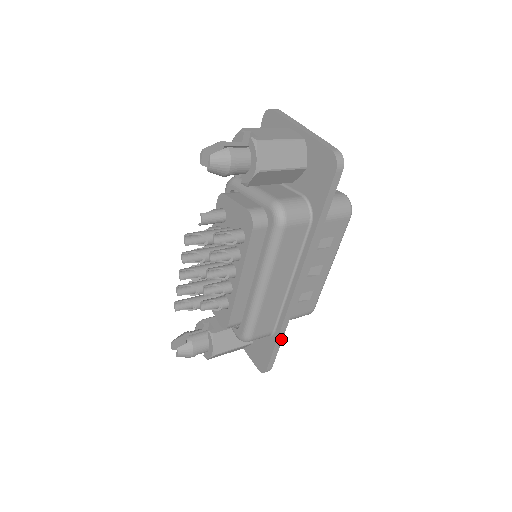
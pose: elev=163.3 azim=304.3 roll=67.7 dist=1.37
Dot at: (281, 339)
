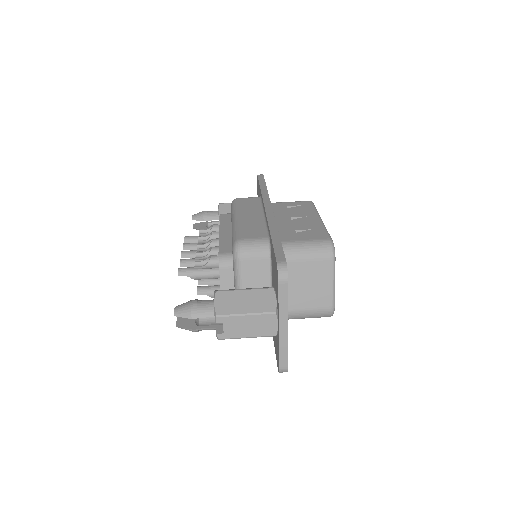
Dot at: occluded
